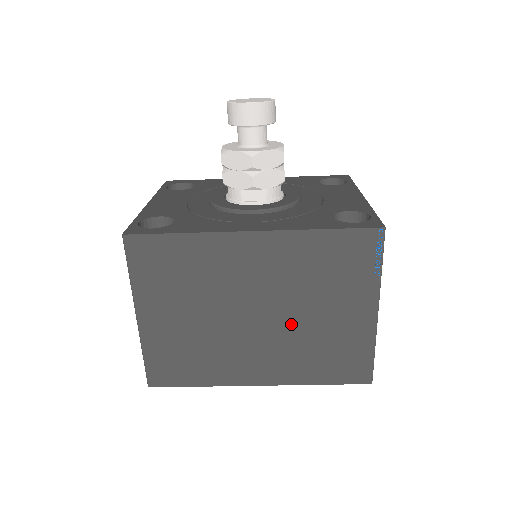
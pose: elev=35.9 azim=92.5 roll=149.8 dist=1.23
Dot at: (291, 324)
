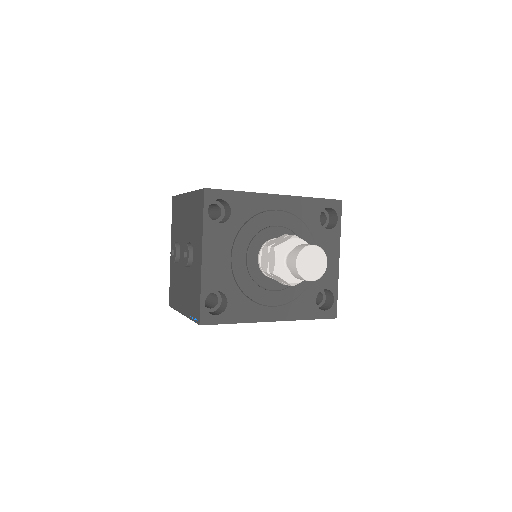
Dot at: occluded
